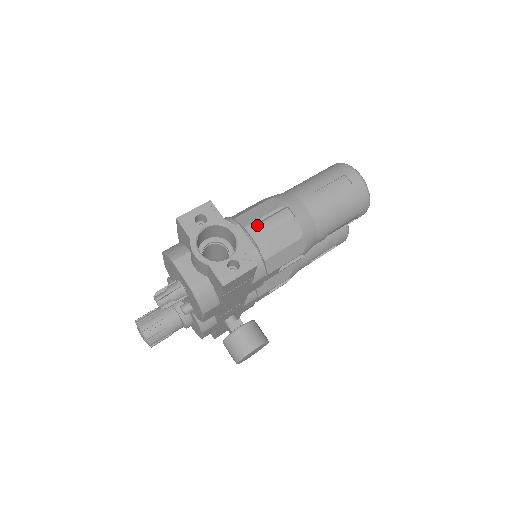
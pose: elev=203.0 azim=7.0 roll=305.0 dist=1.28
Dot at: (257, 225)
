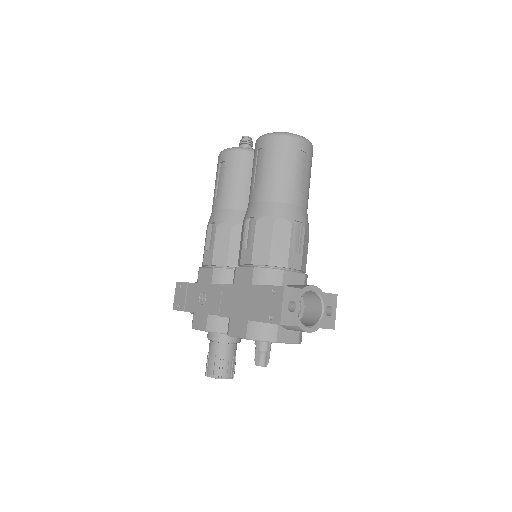
Dot at: (292, 257)
